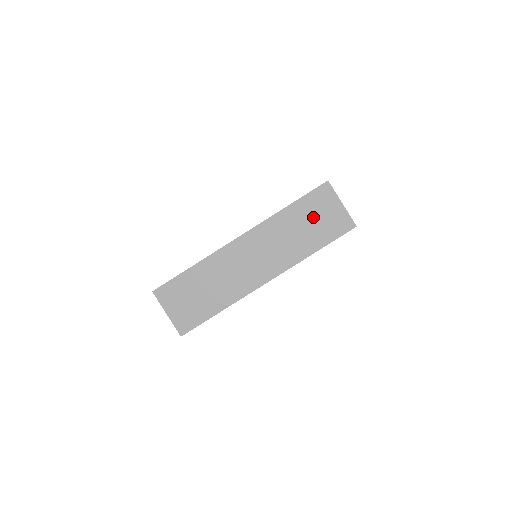
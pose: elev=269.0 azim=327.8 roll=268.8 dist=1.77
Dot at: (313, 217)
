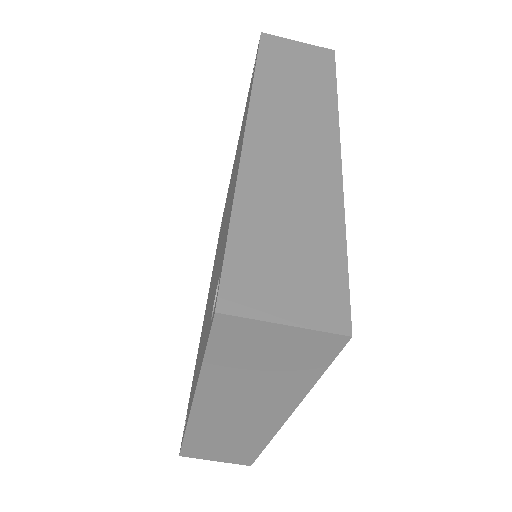
Dot at: (257, 359)
